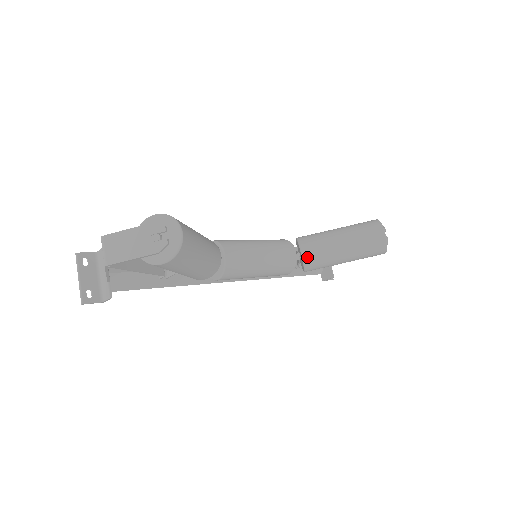
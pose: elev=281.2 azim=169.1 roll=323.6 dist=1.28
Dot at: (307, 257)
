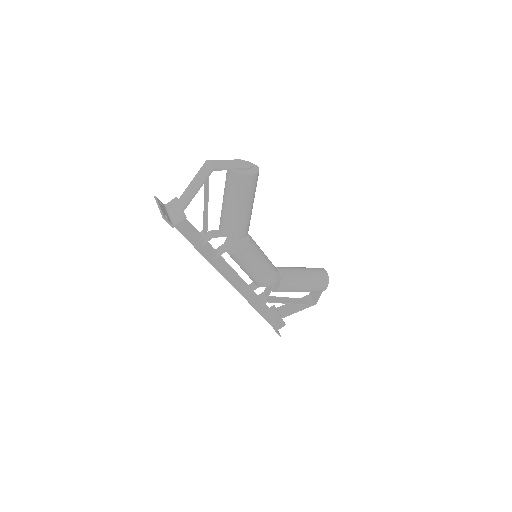
Dot at: (283, 273)
